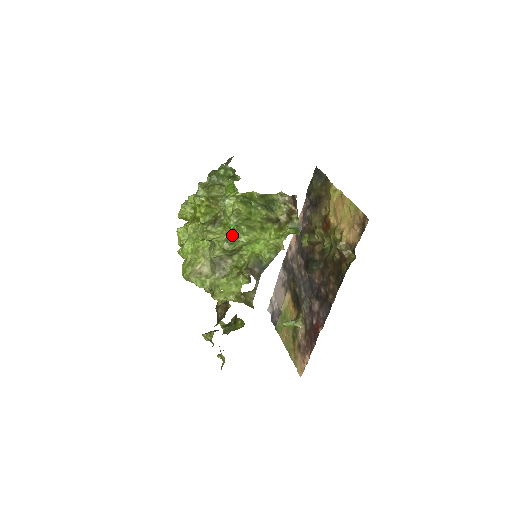
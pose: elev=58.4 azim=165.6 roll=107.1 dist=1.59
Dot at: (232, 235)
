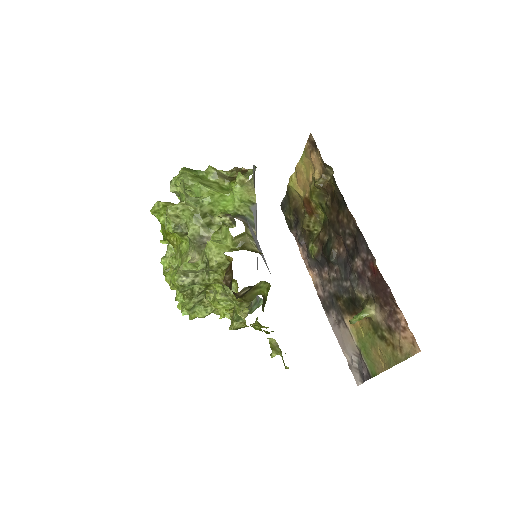
Dot at: (192, 197)
